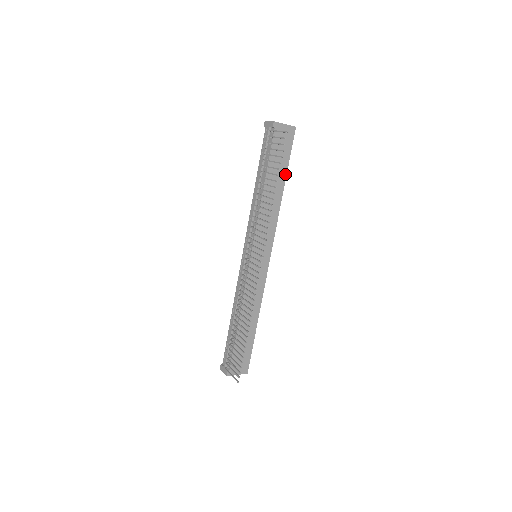
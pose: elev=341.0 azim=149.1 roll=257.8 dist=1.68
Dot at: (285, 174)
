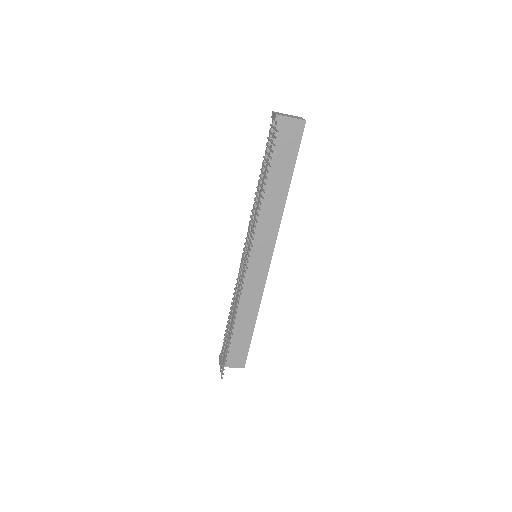
Dot at: (291, 173)
